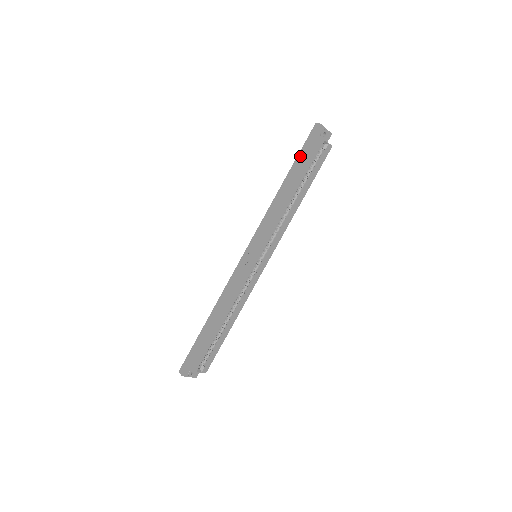
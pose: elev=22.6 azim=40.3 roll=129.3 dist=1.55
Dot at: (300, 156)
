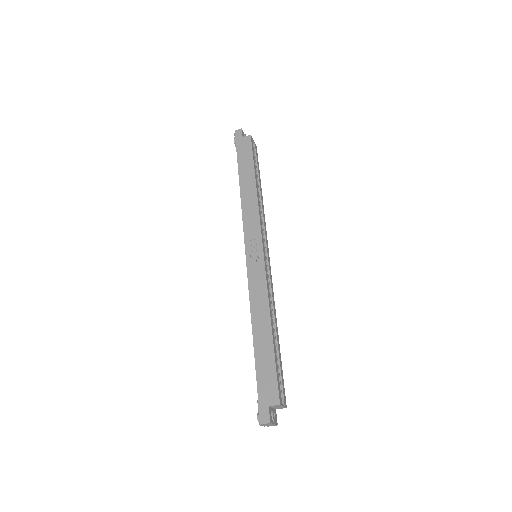
Dot at: (240, 157)
